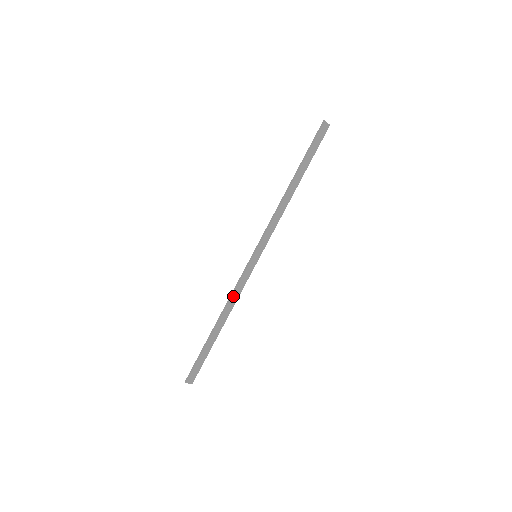
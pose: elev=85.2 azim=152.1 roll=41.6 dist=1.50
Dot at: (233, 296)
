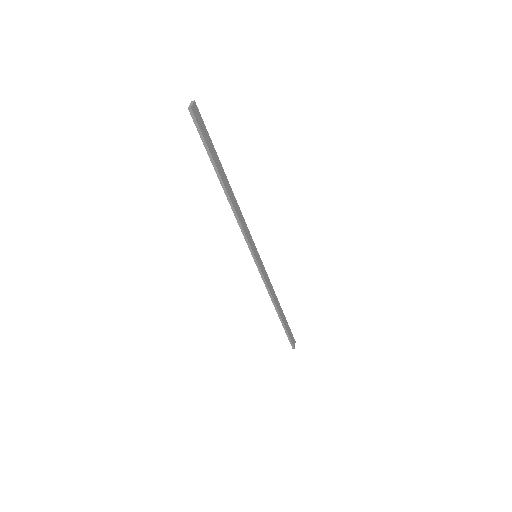
Dot at: (270, 291)
